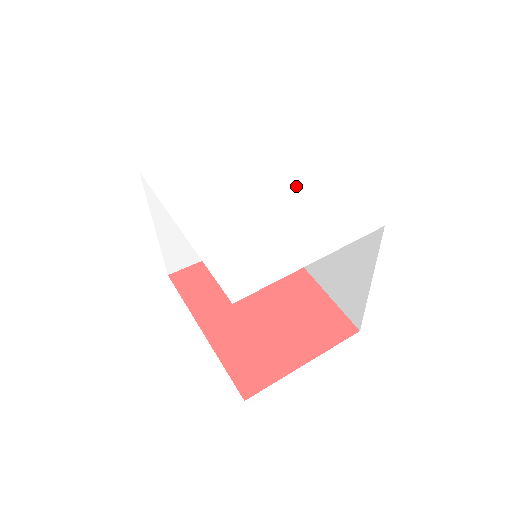
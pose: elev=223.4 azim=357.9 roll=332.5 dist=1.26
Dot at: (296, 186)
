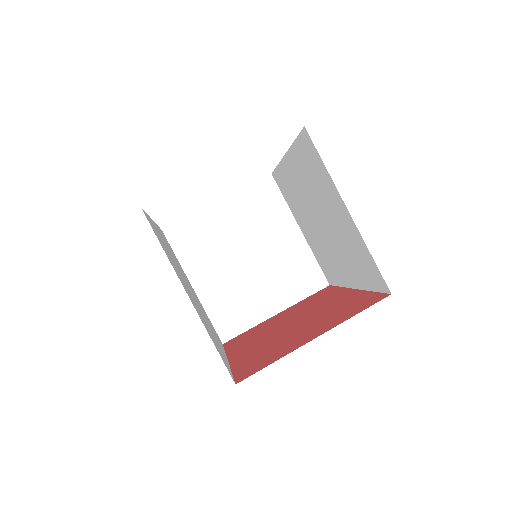
Dot at: occluded
